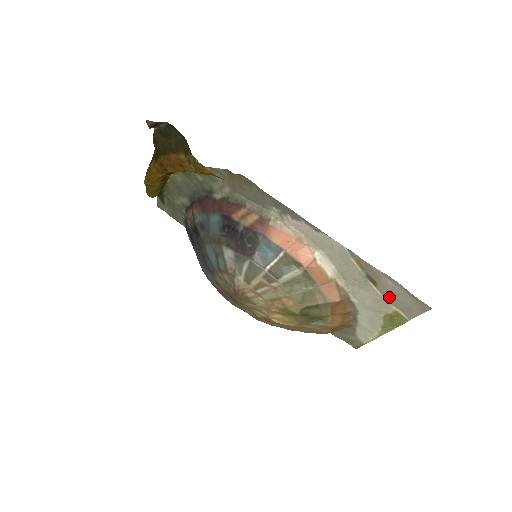
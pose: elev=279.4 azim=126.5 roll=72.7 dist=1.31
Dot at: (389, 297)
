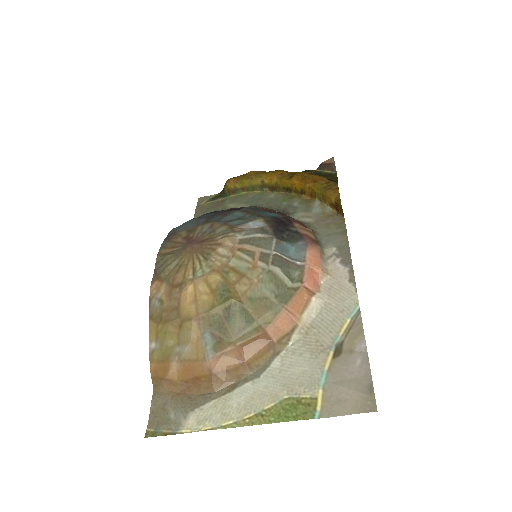
Dot at: (333, 377)
